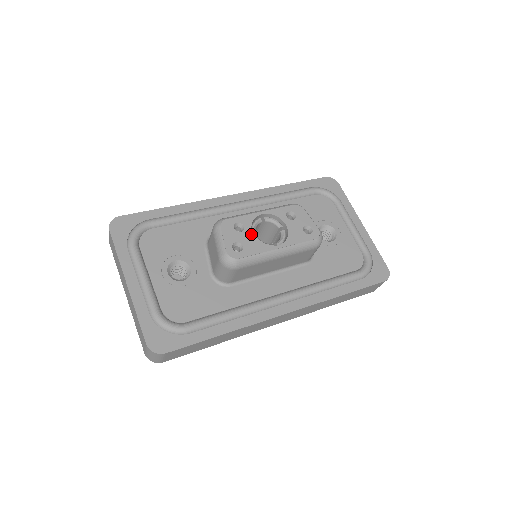
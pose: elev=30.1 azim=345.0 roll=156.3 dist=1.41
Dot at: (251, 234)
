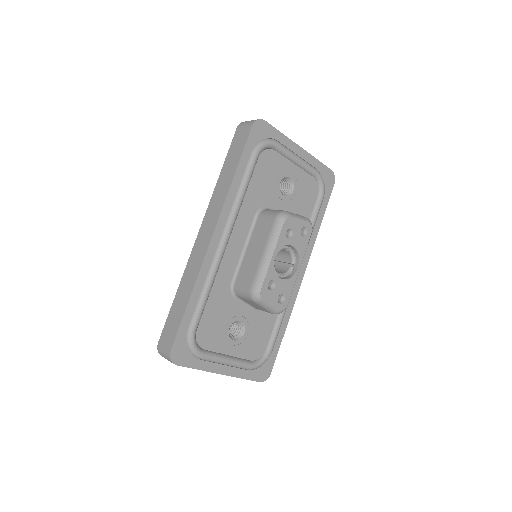
Dot at: (281, 280)
